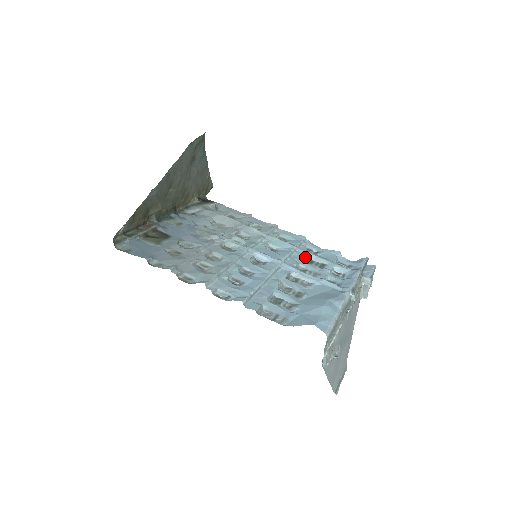
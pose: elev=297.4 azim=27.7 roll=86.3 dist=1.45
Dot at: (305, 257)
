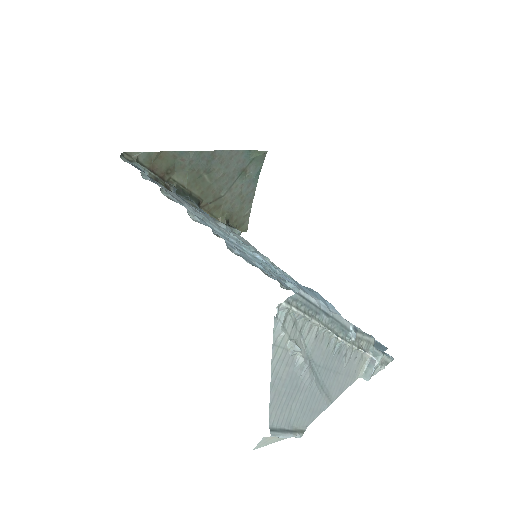
Dot at: occluded
